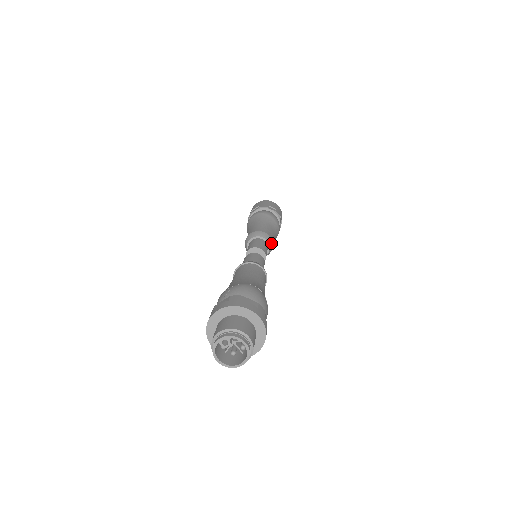
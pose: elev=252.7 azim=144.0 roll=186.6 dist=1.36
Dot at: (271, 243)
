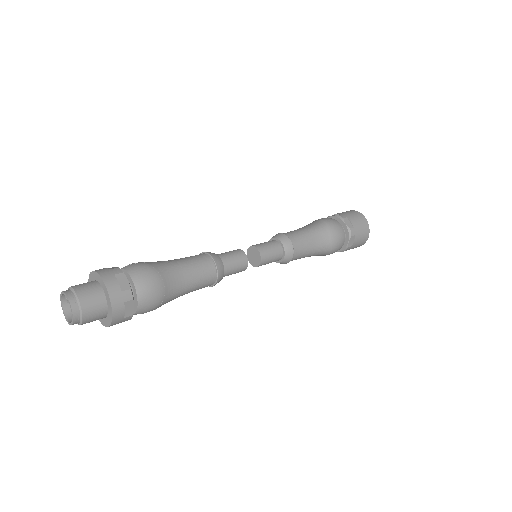
Dot at: (289, 254)
